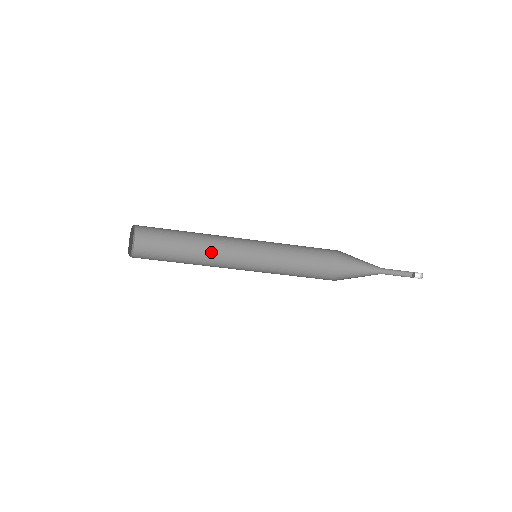
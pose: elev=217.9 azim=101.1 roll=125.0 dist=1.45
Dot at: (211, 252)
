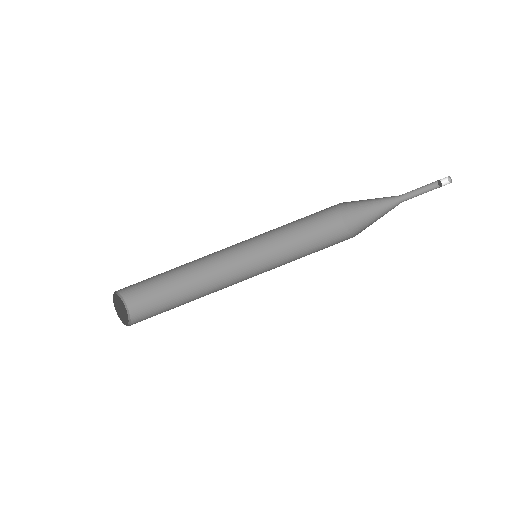
Dot at: occluded
